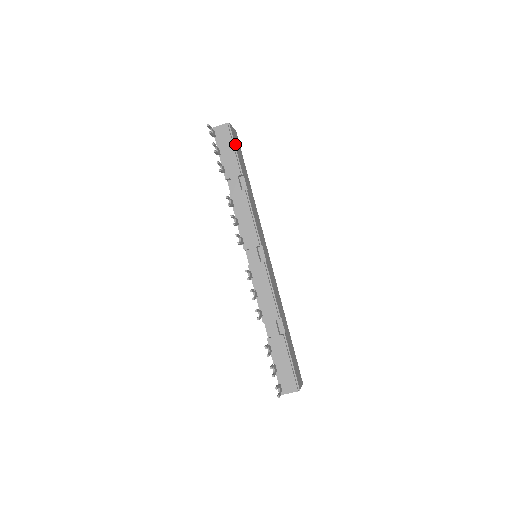
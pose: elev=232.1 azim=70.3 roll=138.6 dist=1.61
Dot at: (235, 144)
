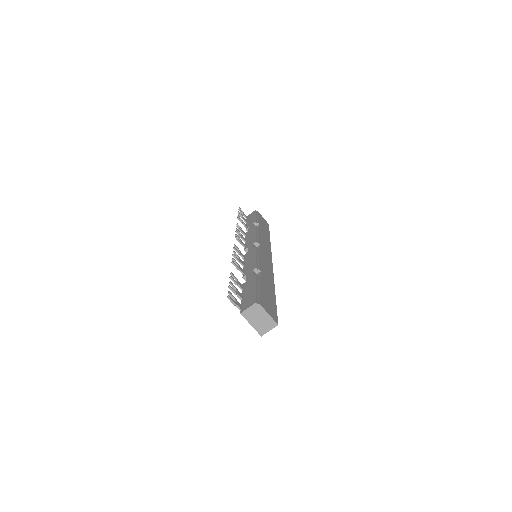
Dot at: (259, 217)
